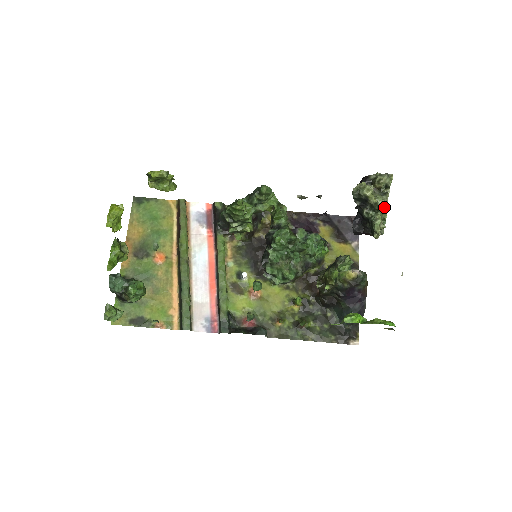
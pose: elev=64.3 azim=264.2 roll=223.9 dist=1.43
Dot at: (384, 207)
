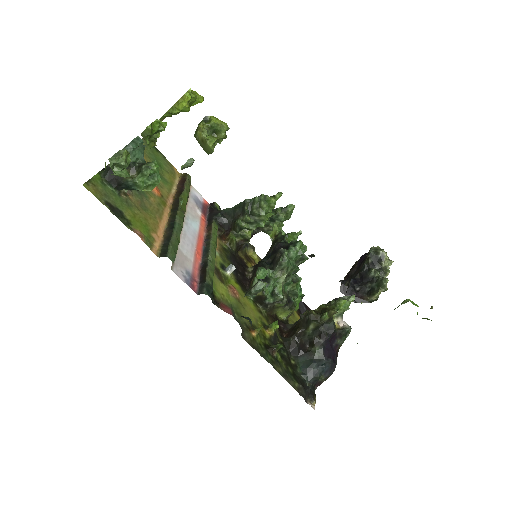
Dot at: occluded
